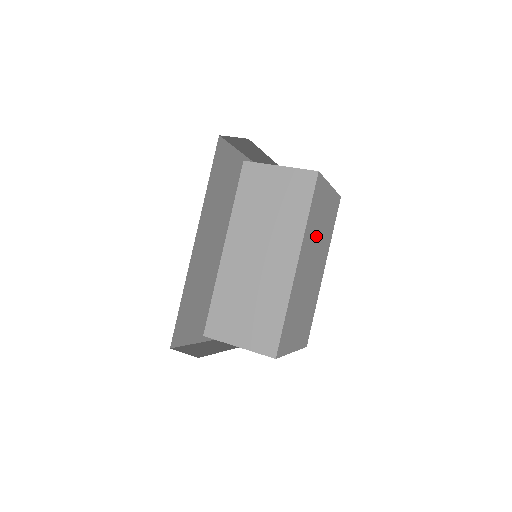
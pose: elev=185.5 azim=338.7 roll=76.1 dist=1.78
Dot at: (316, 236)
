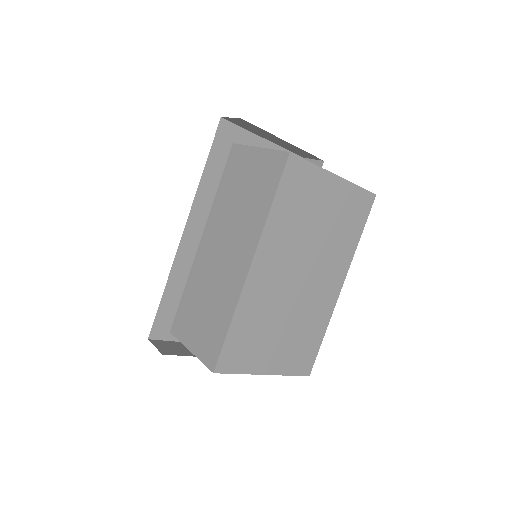
Dot at: (304, 237)
